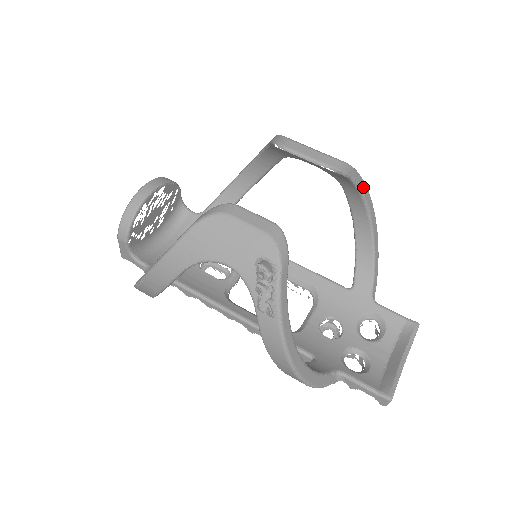
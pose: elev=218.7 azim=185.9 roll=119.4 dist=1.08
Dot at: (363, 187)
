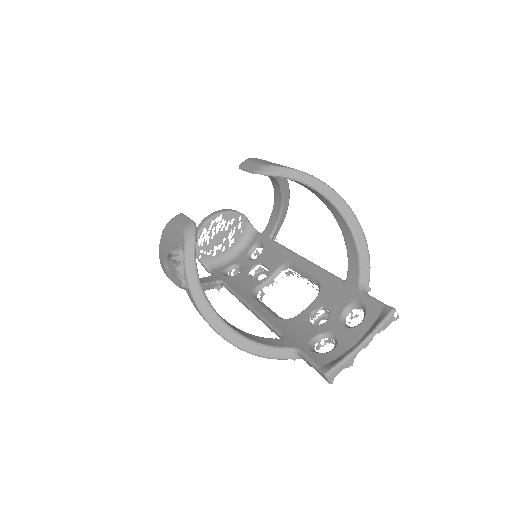
Dot at: (315, 183)
